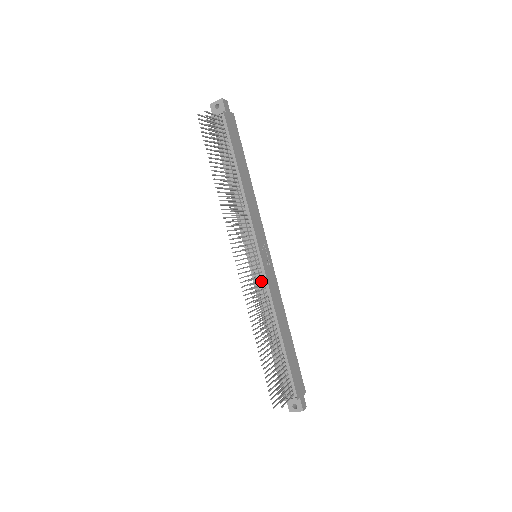
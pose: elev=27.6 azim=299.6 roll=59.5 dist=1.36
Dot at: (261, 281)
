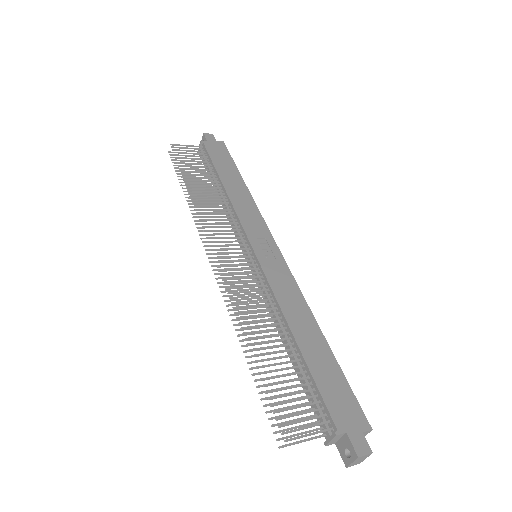
Dot at: (254, 277)
